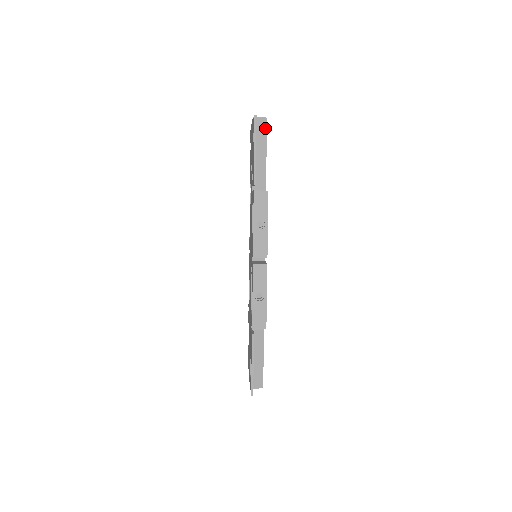
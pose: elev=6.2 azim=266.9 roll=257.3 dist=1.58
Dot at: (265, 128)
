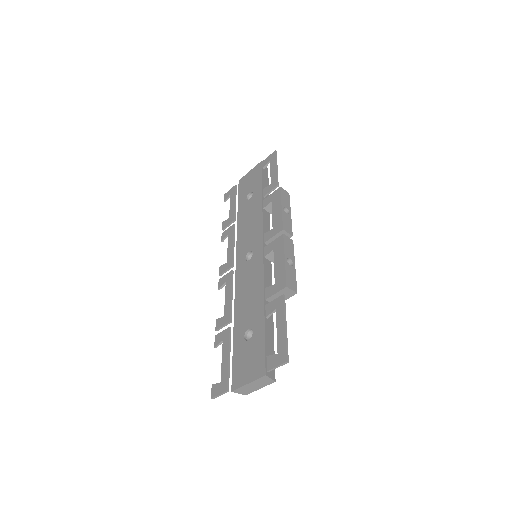
Dot at: (267, 173)
